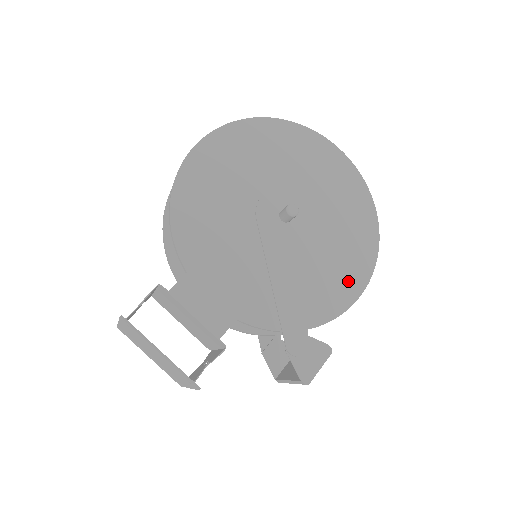
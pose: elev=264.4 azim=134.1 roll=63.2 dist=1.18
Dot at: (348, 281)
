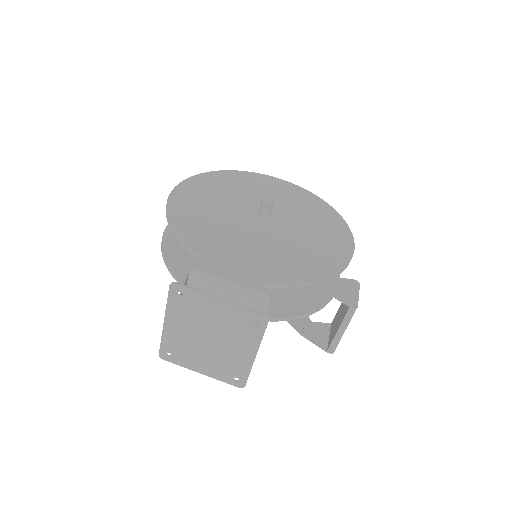
Dot at: (338, 243)
